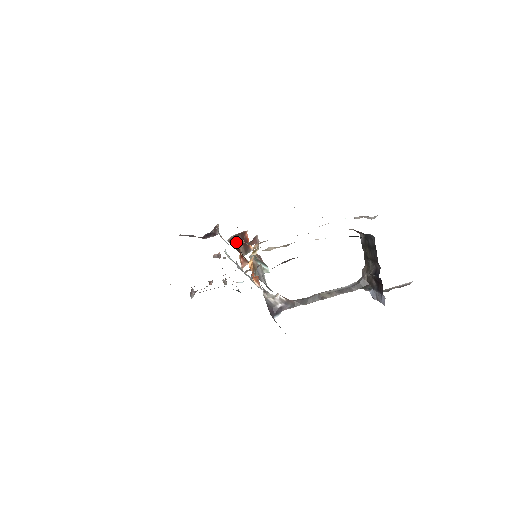
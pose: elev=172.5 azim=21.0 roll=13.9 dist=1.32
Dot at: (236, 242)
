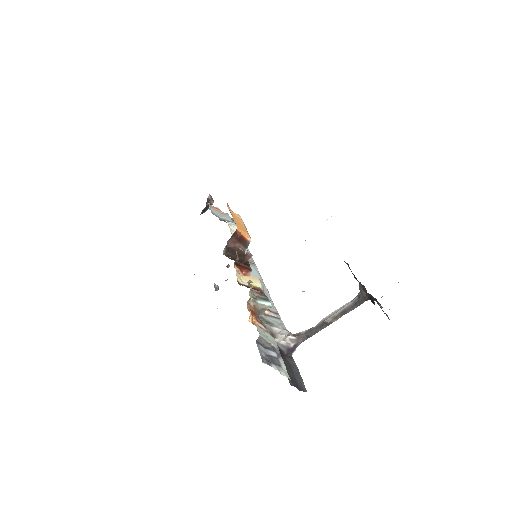
Dot at: (232, 245)
